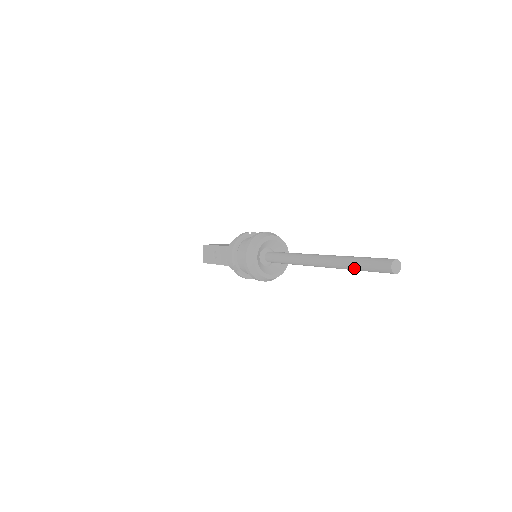
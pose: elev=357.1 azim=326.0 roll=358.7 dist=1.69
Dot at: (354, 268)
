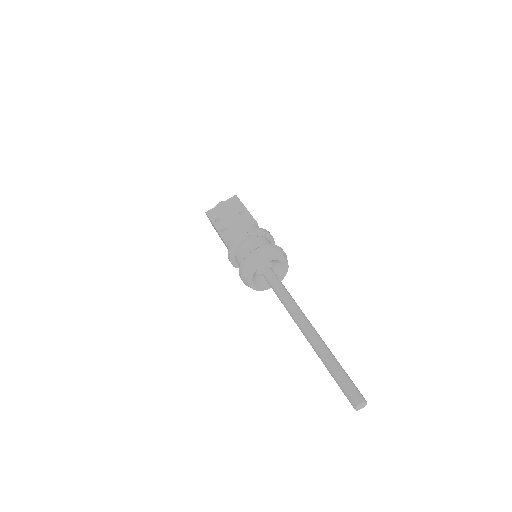
Dot at: occluded
